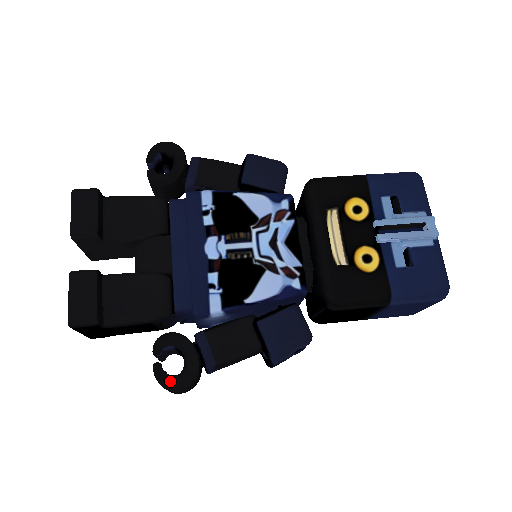
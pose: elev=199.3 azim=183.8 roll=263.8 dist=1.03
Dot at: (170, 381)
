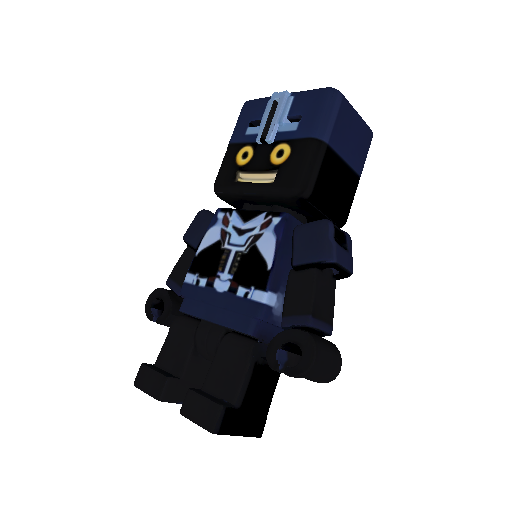
Dot at: (303, 363)
